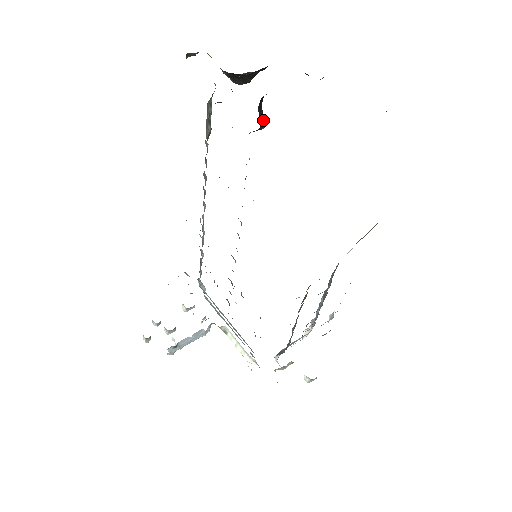
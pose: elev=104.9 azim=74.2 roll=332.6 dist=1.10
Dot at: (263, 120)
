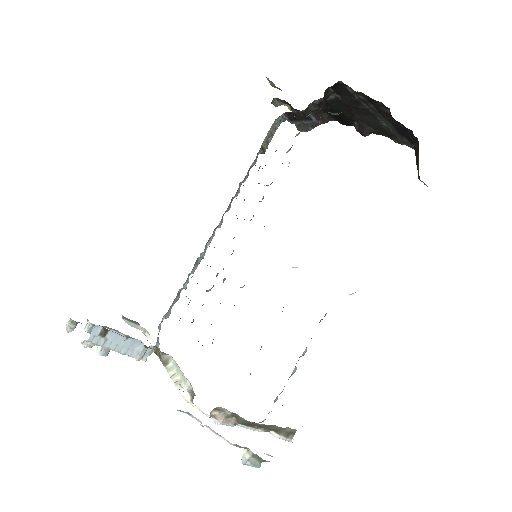
Dot at: (322, 112)
